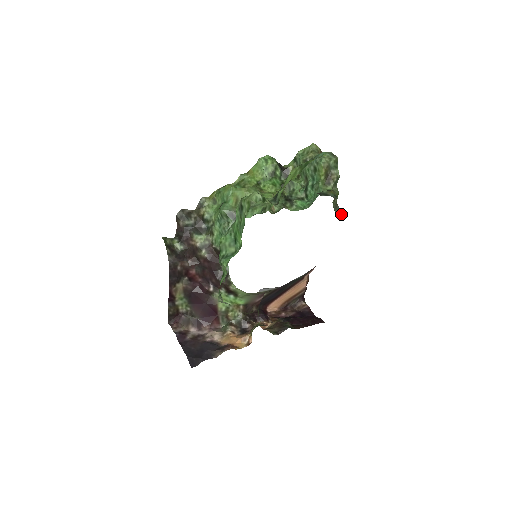
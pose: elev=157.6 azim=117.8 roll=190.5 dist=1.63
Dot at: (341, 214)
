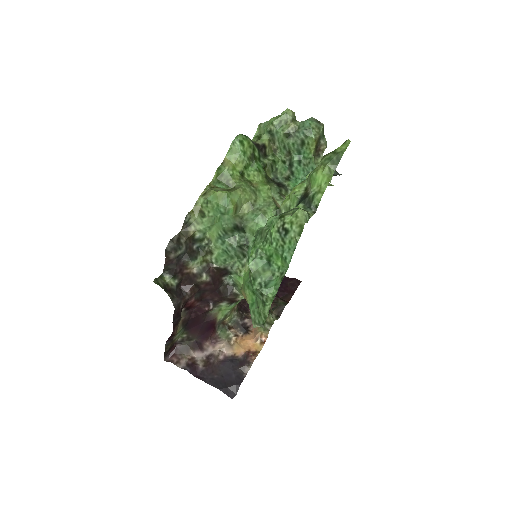
Dot at: (329, 183)
